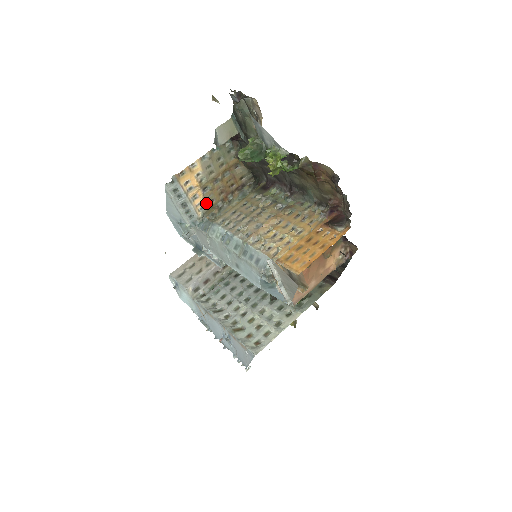
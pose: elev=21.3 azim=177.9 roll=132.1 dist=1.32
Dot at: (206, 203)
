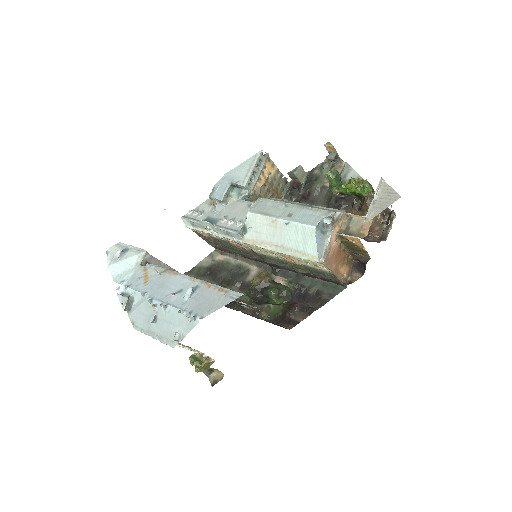
Dot at: (259, 192)
